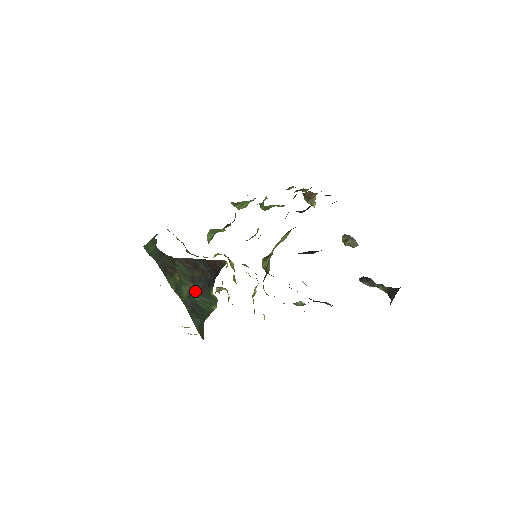
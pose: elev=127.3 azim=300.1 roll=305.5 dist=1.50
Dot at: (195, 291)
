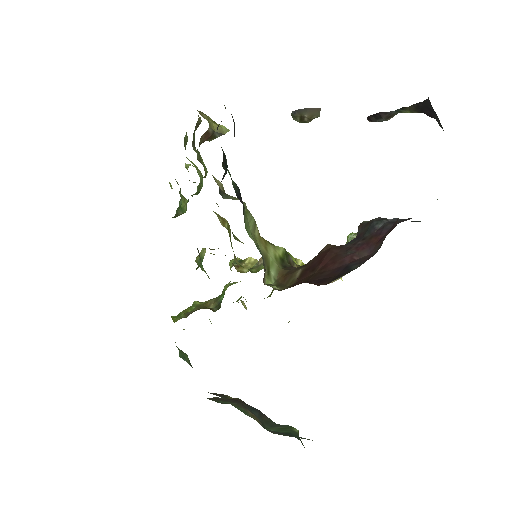
Dot at: occluded
